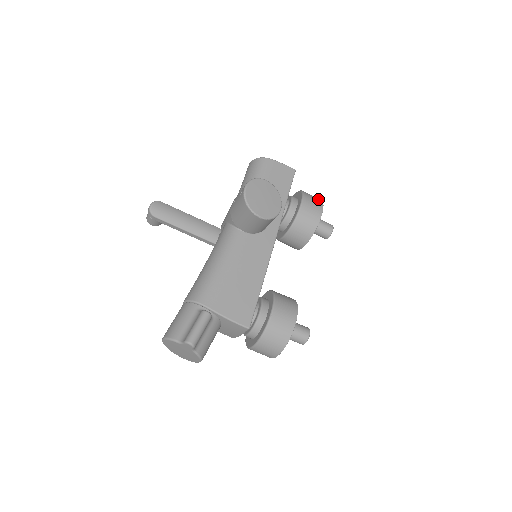
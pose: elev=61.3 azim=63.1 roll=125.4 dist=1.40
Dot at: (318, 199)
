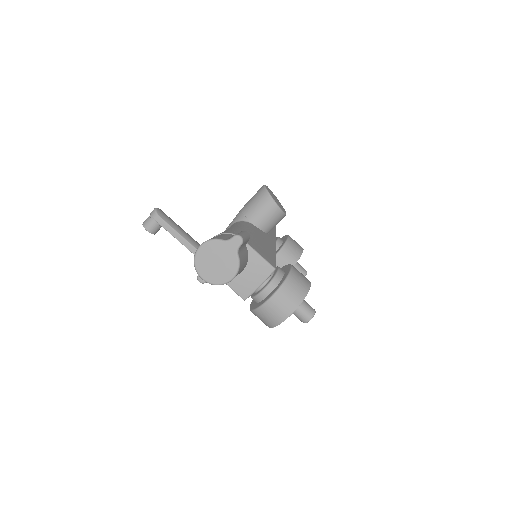
Dot at: occluded
